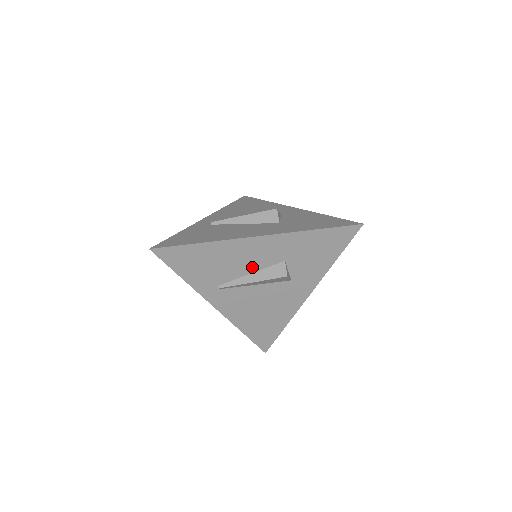
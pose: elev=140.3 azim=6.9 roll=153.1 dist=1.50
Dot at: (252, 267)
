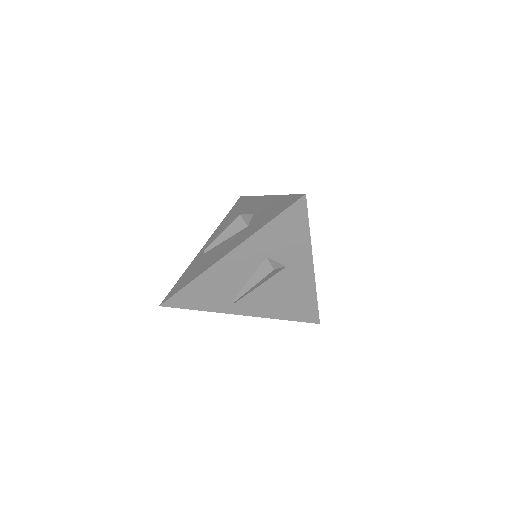
Dot at: (245, 275)
